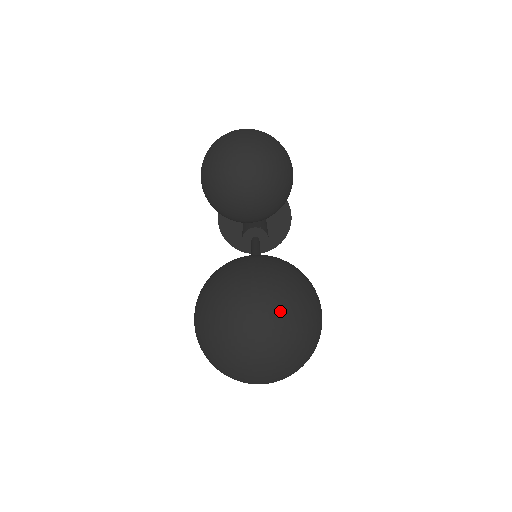
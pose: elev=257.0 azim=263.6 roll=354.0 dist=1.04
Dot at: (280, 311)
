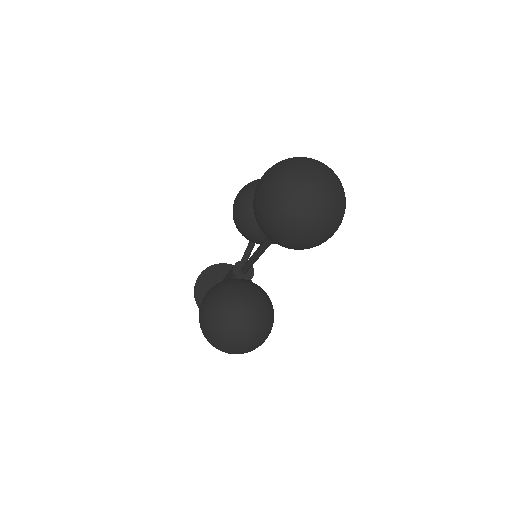
Dot at: (334, 173)
